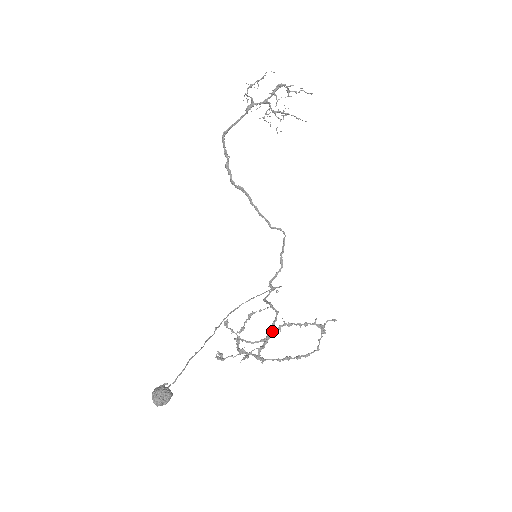
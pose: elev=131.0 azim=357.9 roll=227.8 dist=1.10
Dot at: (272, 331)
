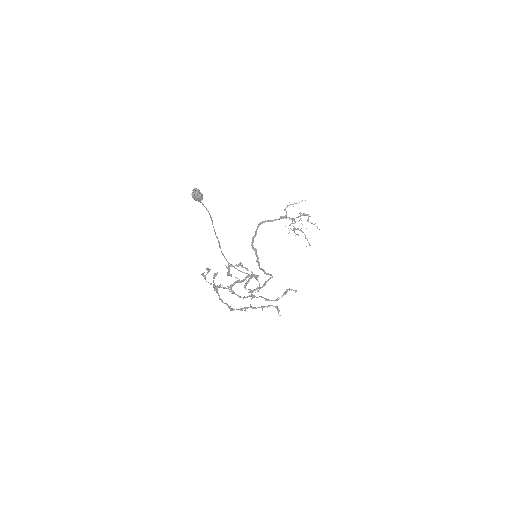
Dot at: (251, 276)
